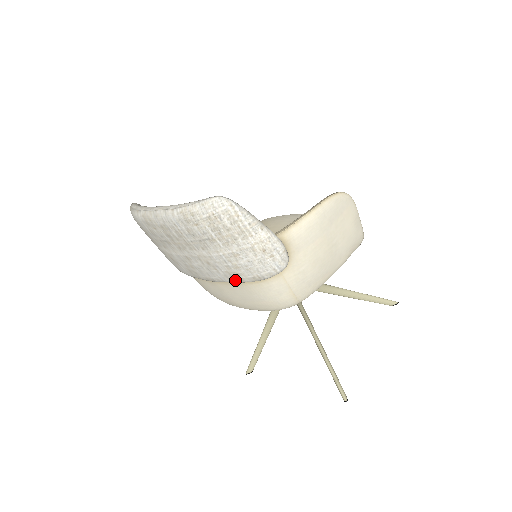
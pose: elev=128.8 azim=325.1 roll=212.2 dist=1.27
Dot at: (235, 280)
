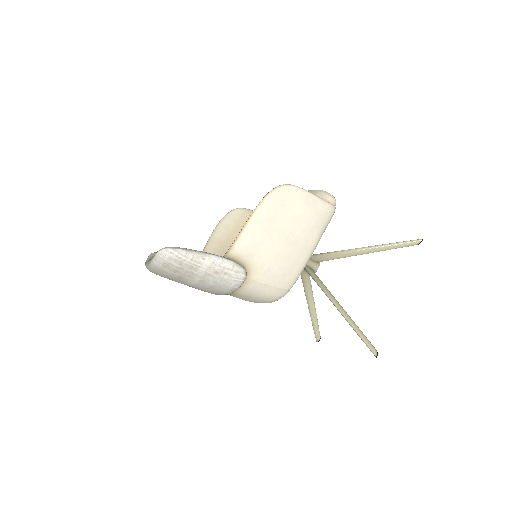
Dot at: (223, 294)
